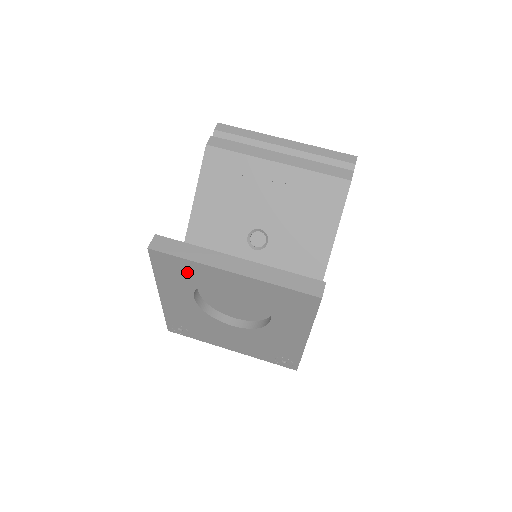
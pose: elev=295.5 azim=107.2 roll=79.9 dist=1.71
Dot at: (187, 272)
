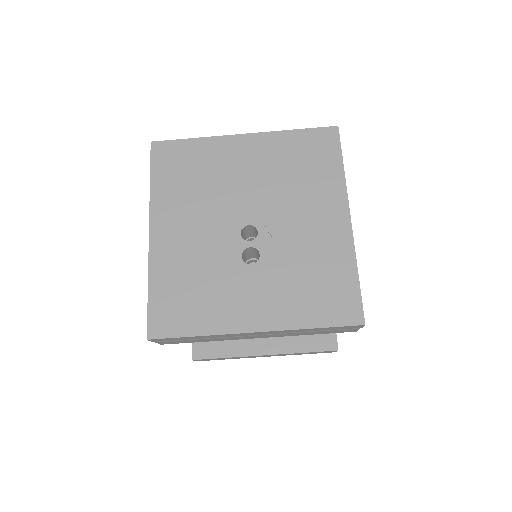
Dot at: occluded
